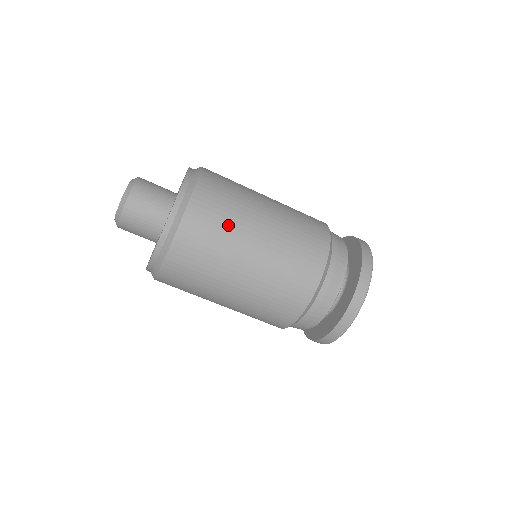
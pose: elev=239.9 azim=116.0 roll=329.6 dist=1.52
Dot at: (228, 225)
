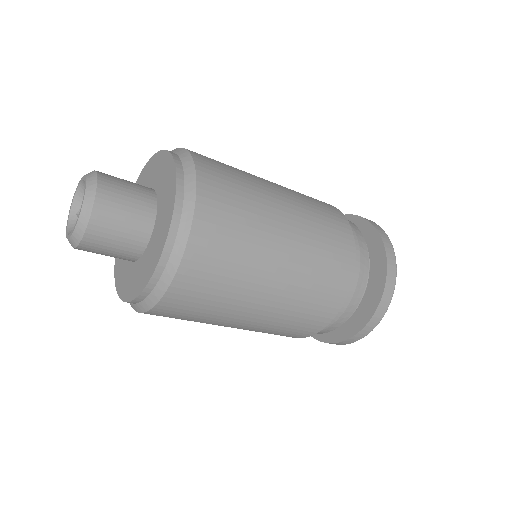
Dot at: (224, 297)
